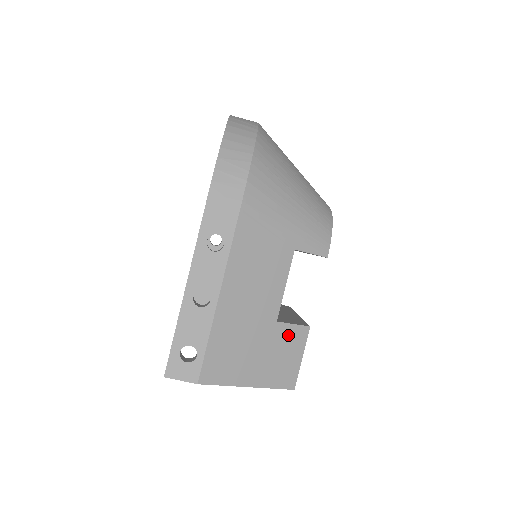
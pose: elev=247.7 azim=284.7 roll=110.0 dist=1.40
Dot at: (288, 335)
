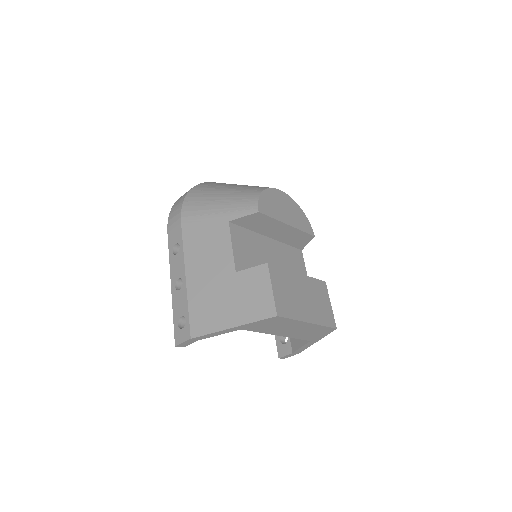
Dot at: (250, 277)
